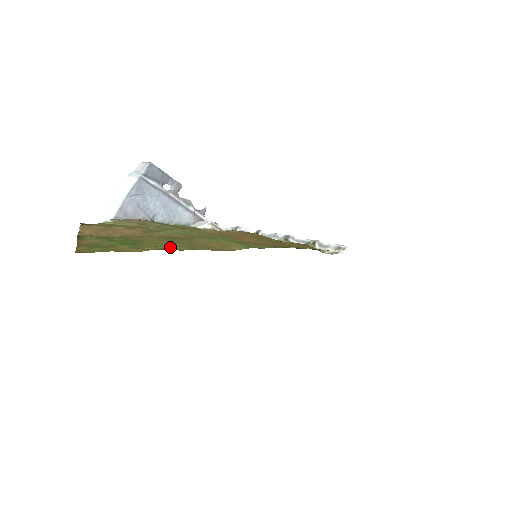
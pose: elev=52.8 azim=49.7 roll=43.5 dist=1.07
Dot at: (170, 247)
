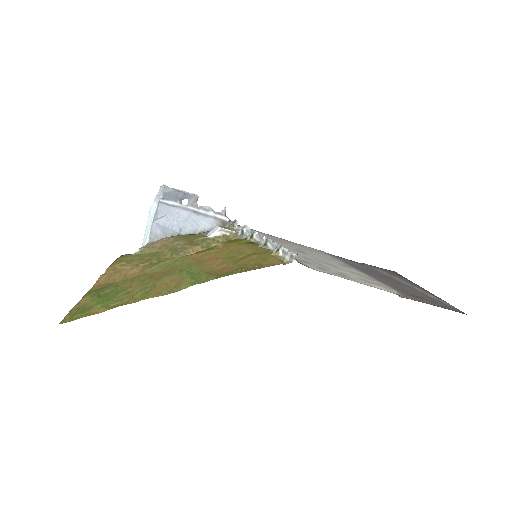
Dot at: (133, 297)
